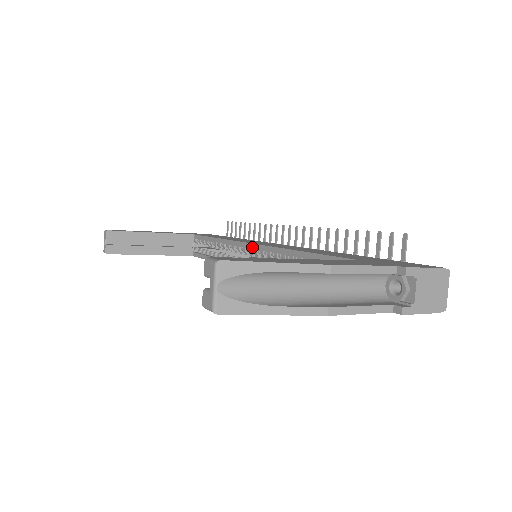
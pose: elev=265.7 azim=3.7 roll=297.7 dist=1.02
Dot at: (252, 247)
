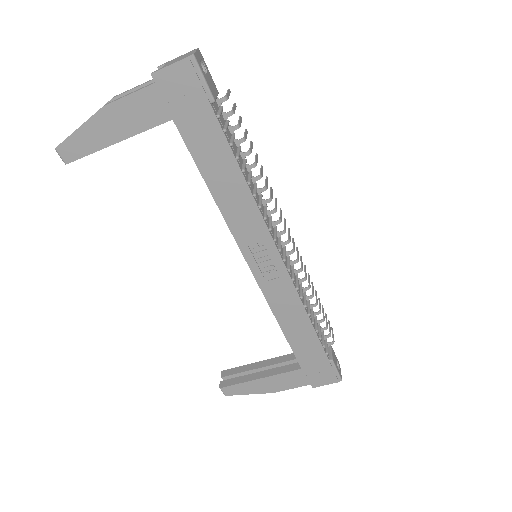
Dot at: occluded
